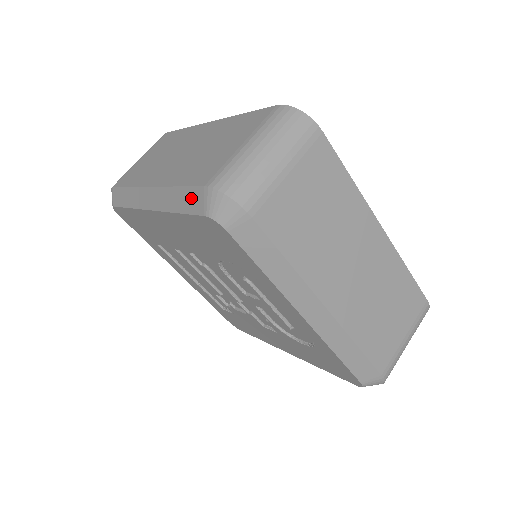
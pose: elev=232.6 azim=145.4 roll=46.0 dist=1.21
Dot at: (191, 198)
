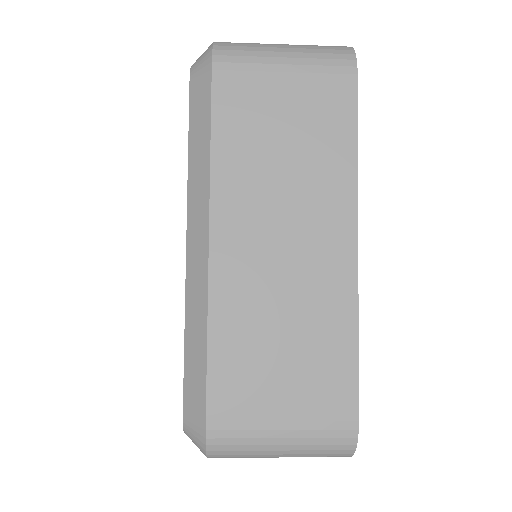
Dot at: (196, 384)
